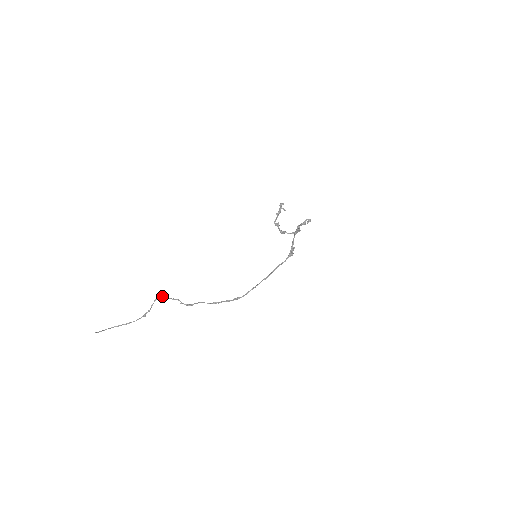
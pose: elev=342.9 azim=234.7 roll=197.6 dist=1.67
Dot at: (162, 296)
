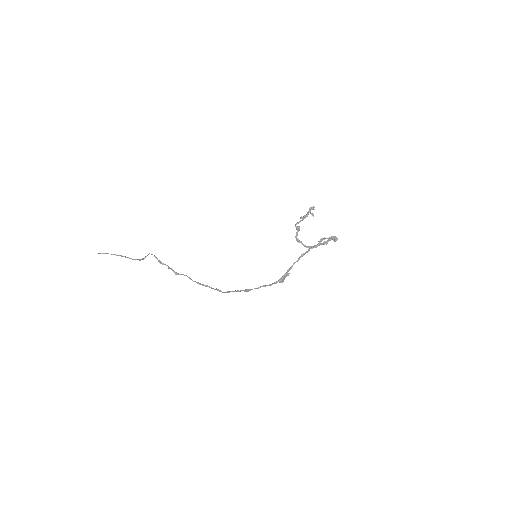
Dot at: (154, 255)
